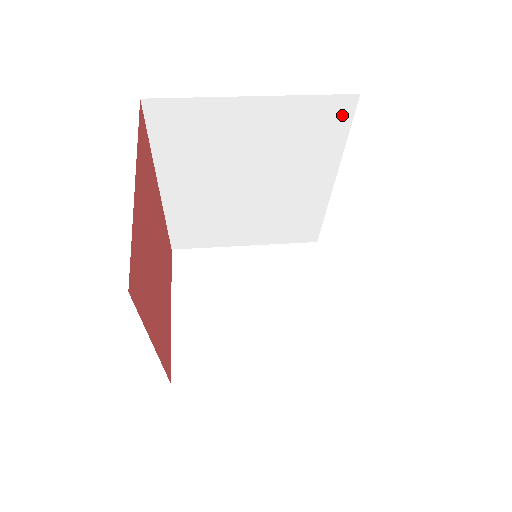
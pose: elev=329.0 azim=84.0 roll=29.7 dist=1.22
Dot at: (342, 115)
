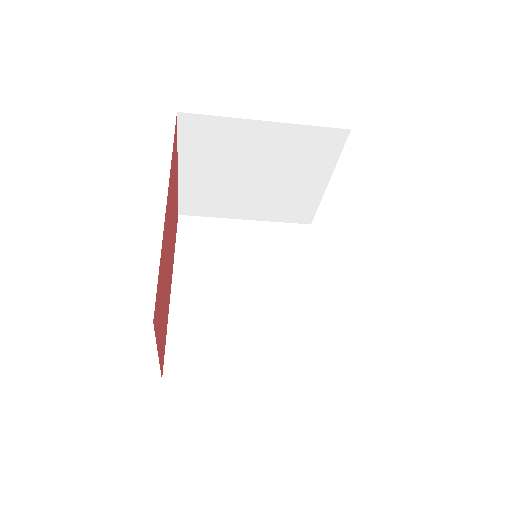
Dot at: (304, 237)
